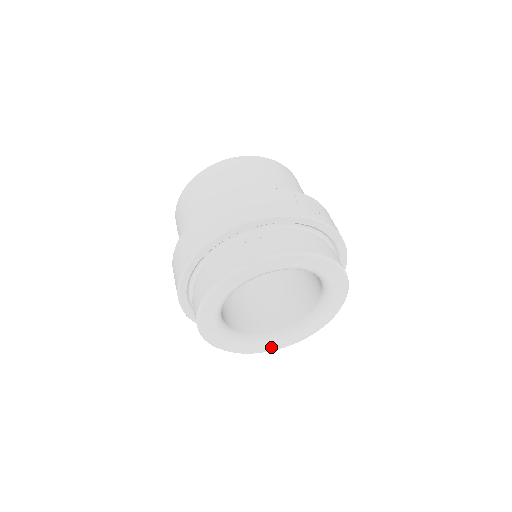
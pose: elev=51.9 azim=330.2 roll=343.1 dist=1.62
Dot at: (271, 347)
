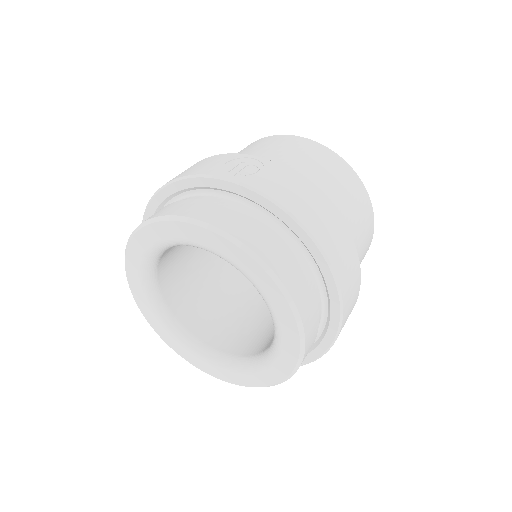
Dot at: (246, 379)
